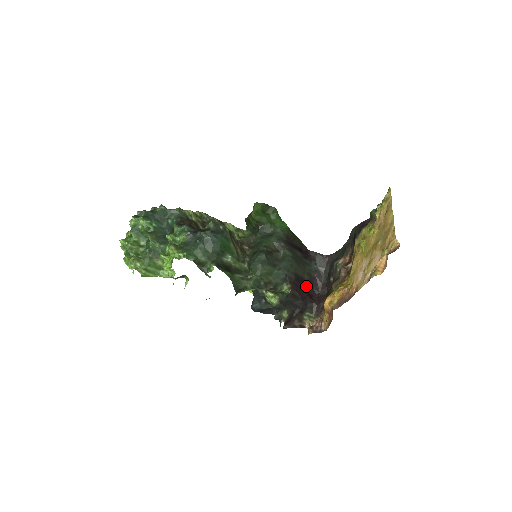
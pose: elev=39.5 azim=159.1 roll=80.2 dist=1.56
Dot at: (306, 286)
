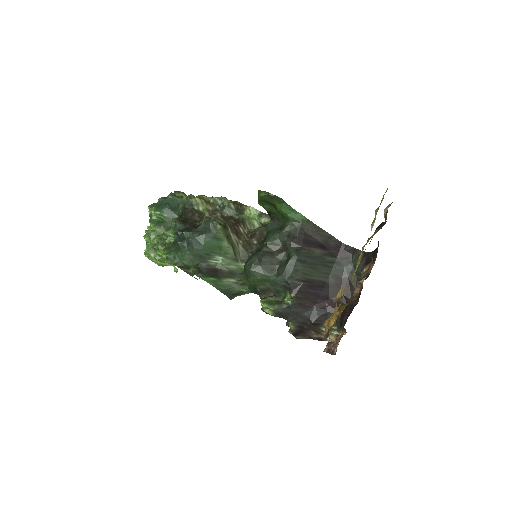
Dot at: (330, 291)
